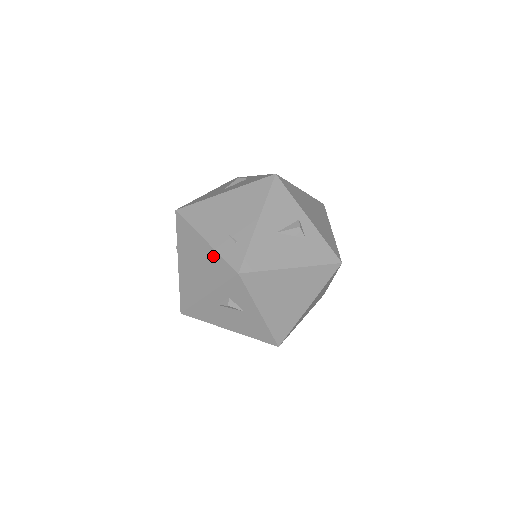
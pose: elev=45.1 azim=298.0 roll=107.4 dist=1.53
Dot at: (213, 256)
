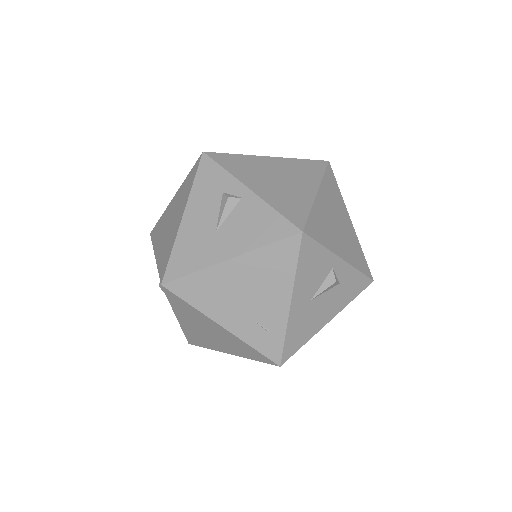
Dot at: (238, 342)
